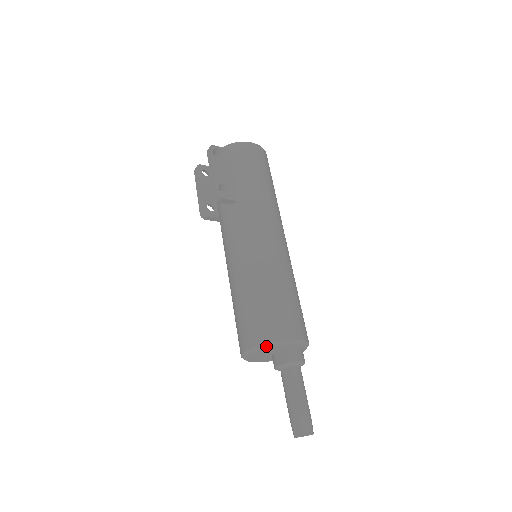
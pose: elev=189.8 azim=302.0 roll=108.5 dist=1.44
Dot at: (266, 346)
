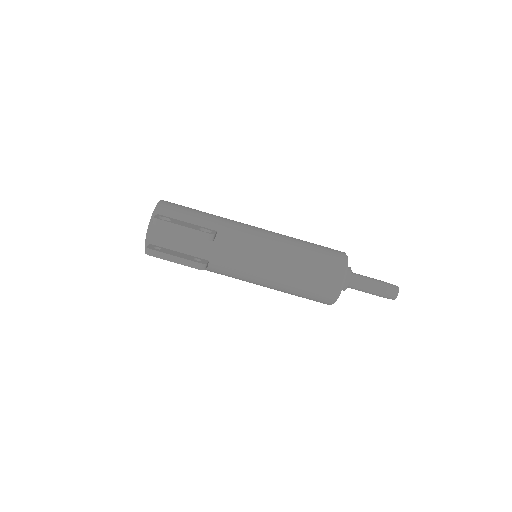
Dot at: (347, 268)
